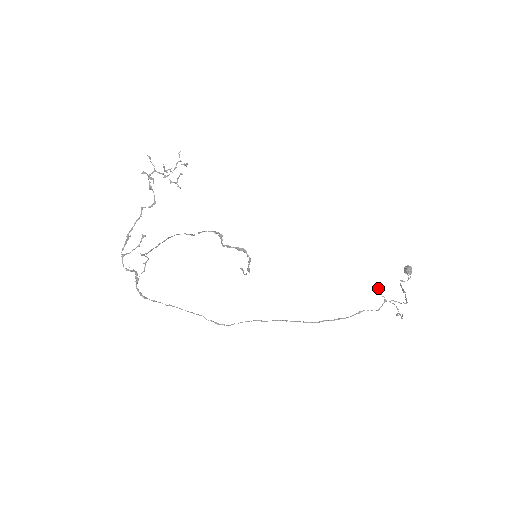
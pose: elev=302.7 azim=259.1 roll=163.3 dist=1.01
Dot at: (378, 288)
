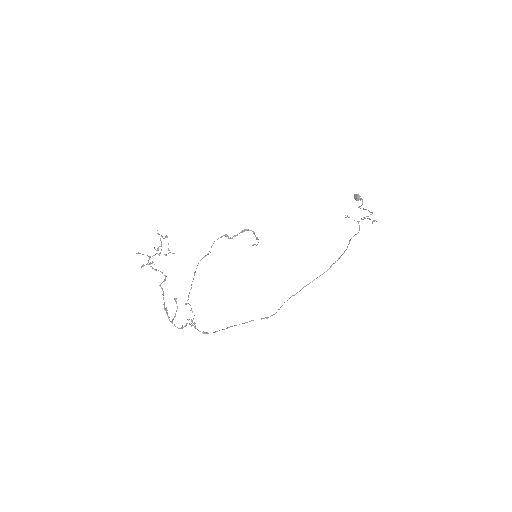
Dot at: occluded
